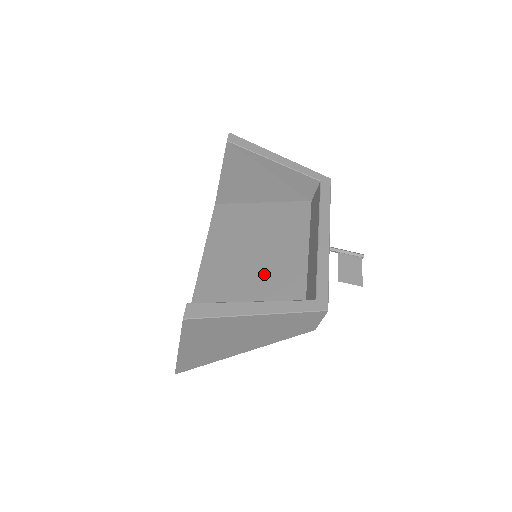
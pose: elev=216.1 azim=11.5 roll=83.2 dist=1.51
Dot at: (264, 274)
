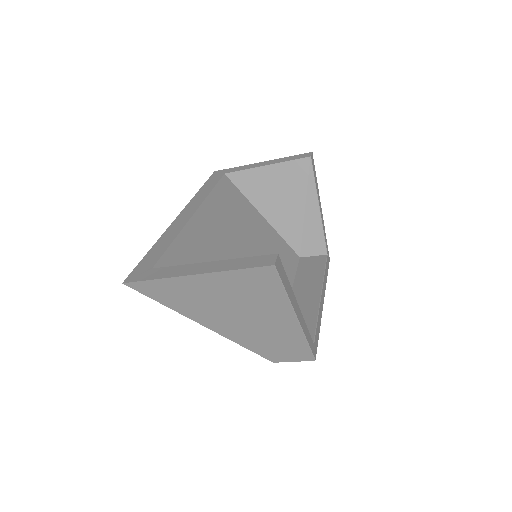
Dot at: occluded
